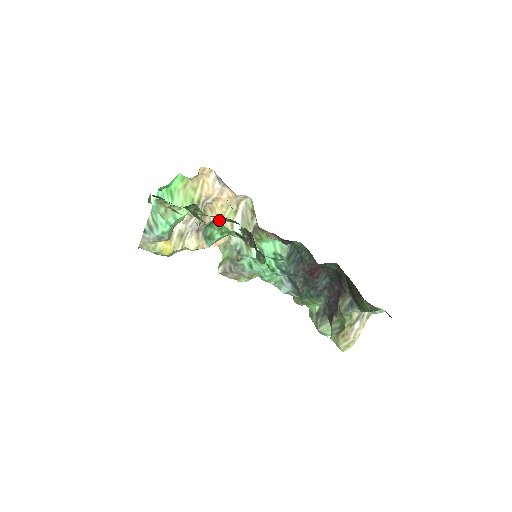
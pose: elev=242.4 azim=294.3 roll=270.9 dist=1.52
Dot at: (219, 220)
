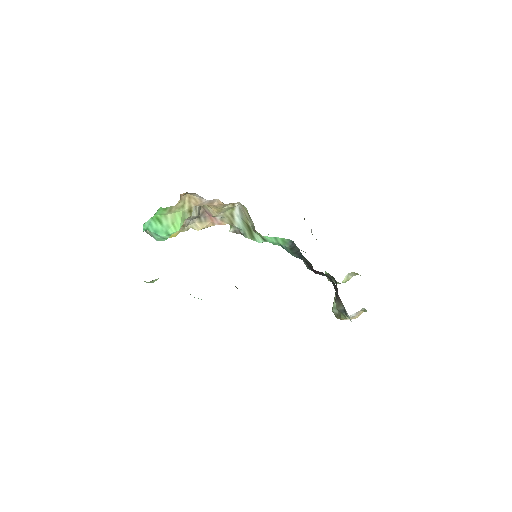
Dot at: (217, 213)
